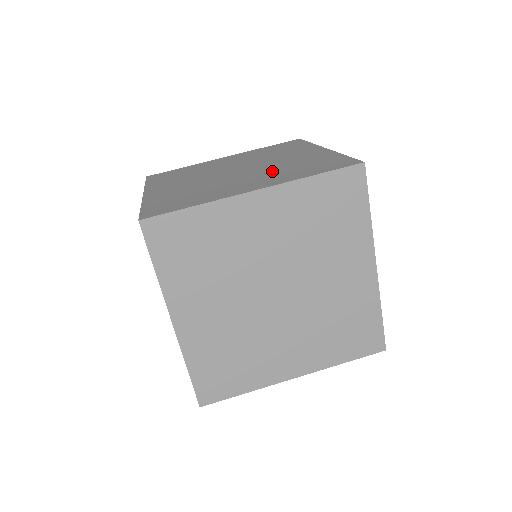
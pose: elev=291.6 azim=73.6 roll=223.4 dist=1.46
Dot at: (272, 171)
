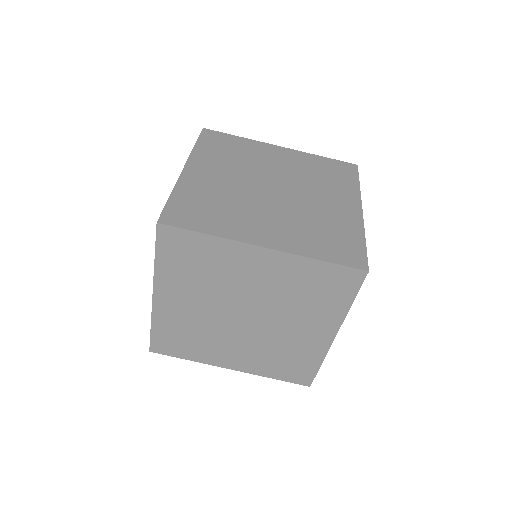
Dot at: (297, 219)
